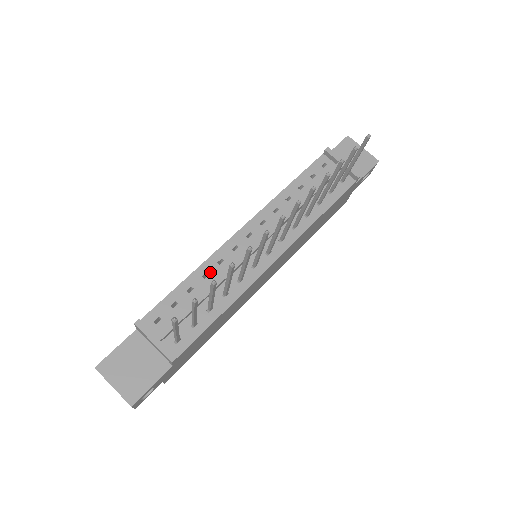
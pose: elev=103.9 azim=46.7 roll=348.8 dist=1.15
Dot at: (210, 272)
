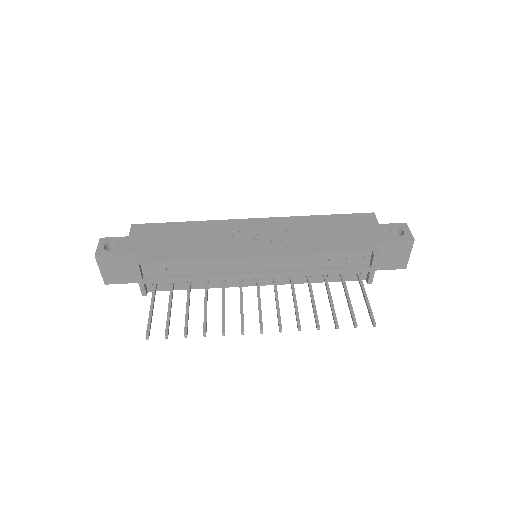
Dot at: (209, 267)
